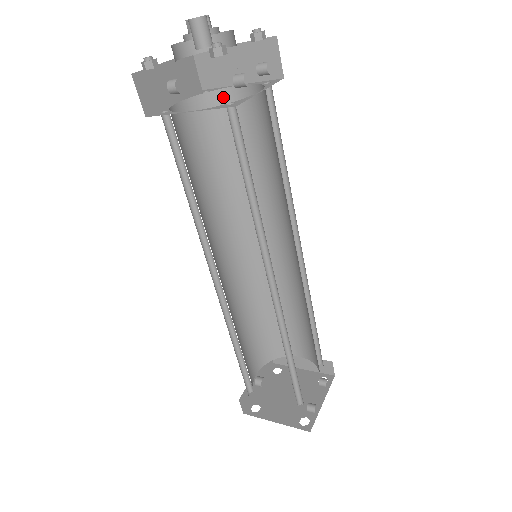
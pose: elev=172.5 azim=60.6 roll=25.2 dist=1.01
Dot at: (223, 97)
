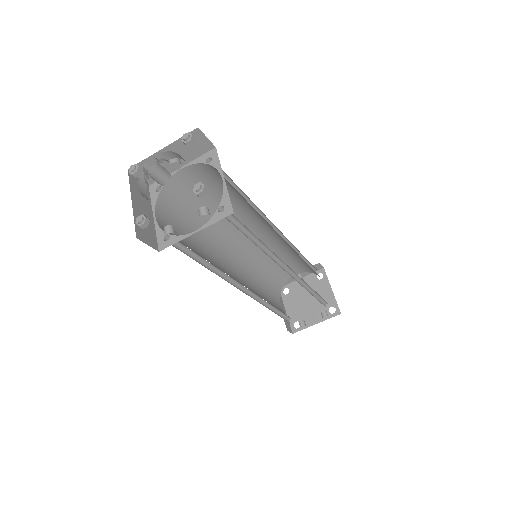
Dot at: occluded
